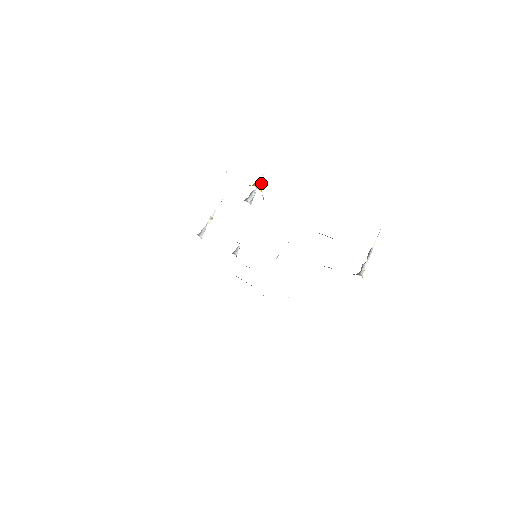
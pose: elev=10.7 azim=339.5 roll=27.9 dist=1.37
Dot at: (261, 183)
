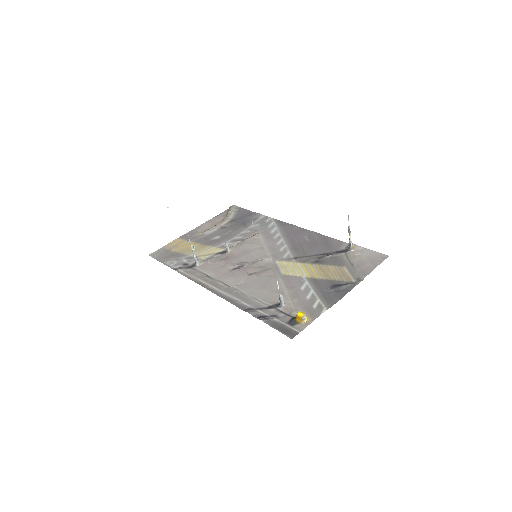
Dot at: (305, 318)
